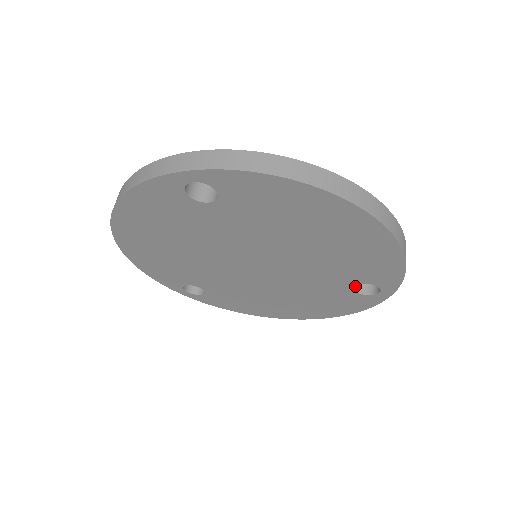
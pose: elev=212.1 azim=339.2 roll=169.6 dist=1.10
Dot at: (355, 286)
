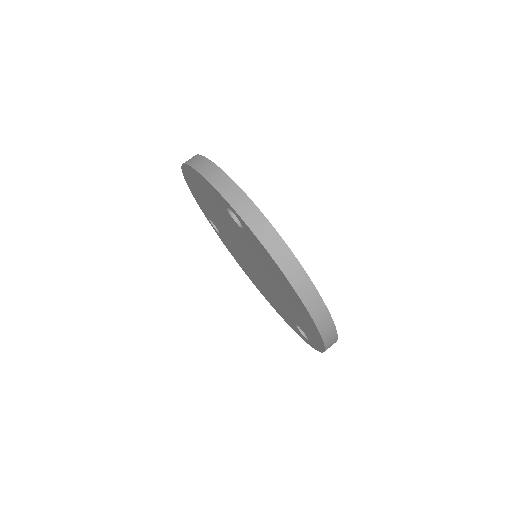
Dot at: occluded
